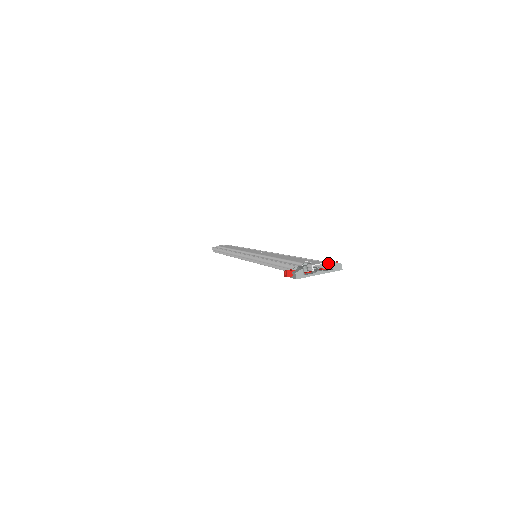
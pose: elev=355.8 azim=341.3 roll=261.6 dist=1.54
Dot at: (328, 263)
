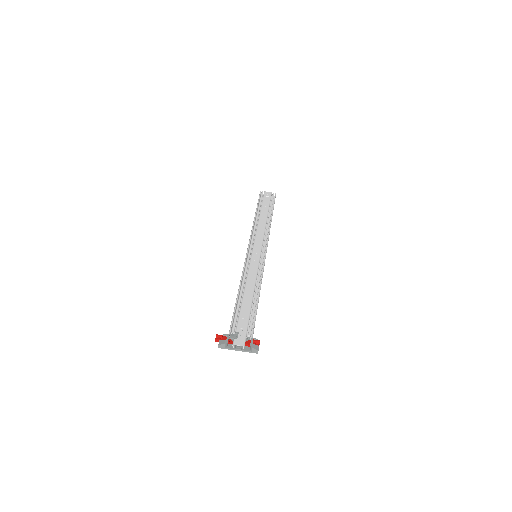
Dot at: (250, 344)
